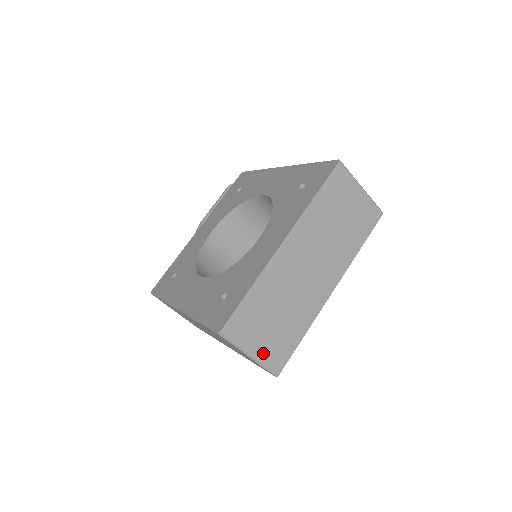
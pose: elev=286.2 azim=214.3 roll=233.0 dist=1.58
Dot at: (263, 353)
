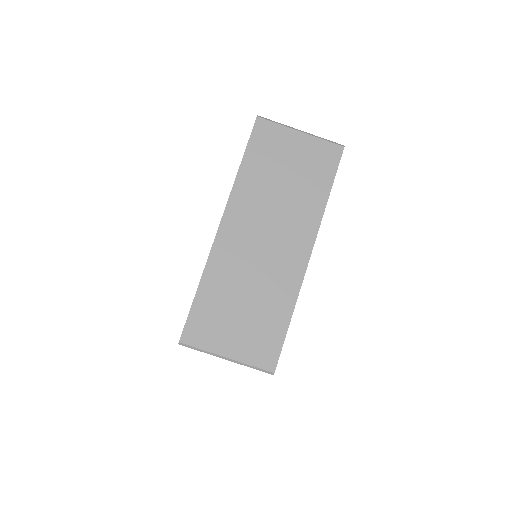
Dot at: (243, 351)
